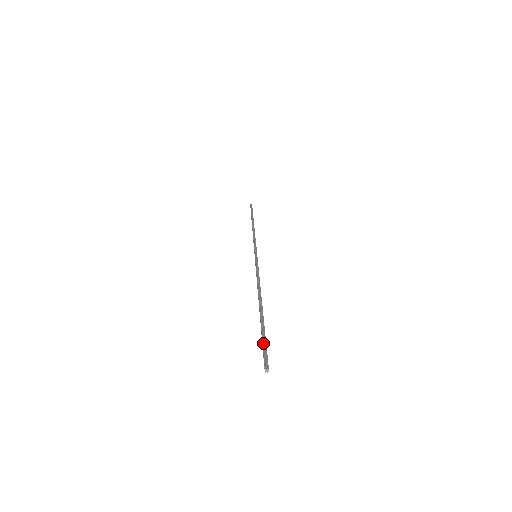
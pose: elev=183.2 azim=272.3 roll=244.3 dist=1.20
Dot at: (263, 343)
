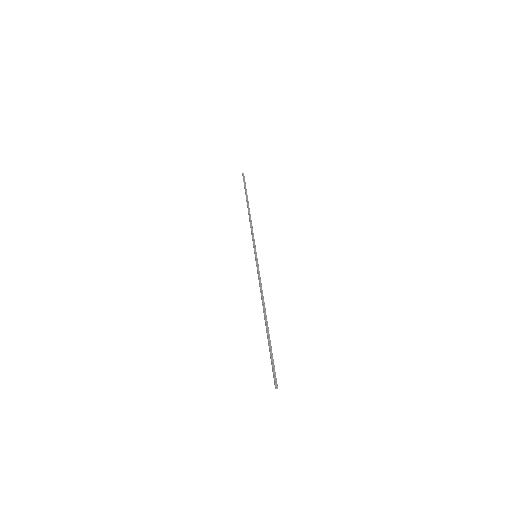
Dot at: (272, 363)
